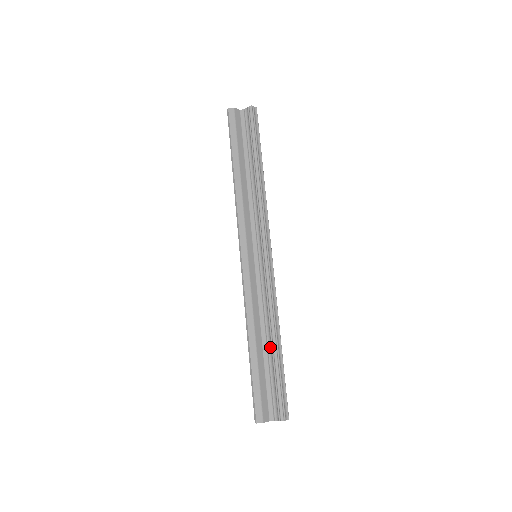
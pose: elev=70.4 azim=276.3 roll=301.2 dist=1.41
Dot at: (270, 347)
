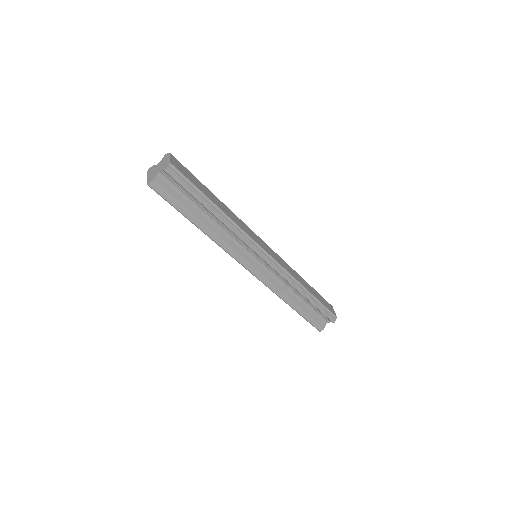
Dot at: (304, 298)
